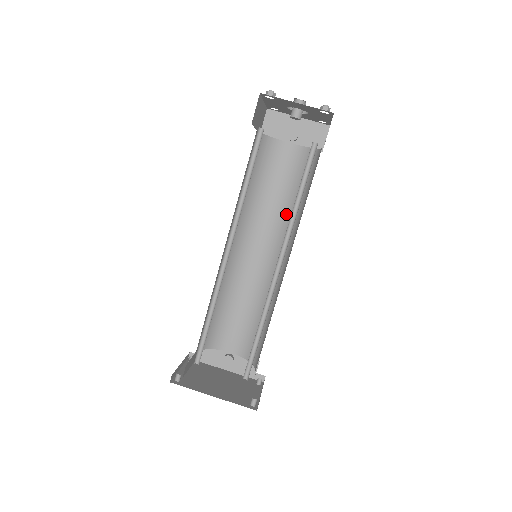
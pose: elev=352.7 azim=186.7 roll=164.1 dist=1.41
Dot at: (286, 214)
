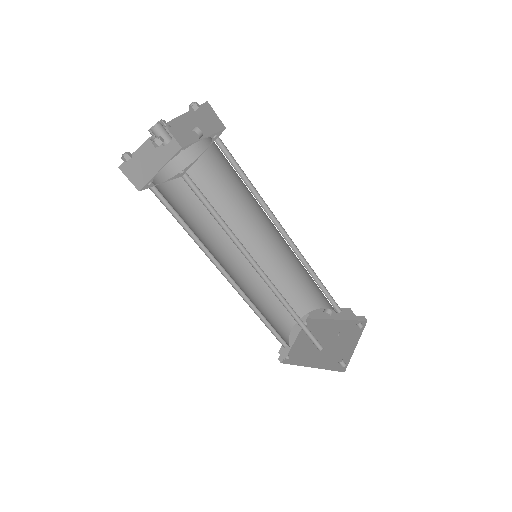
Dot at: (254, 199)
